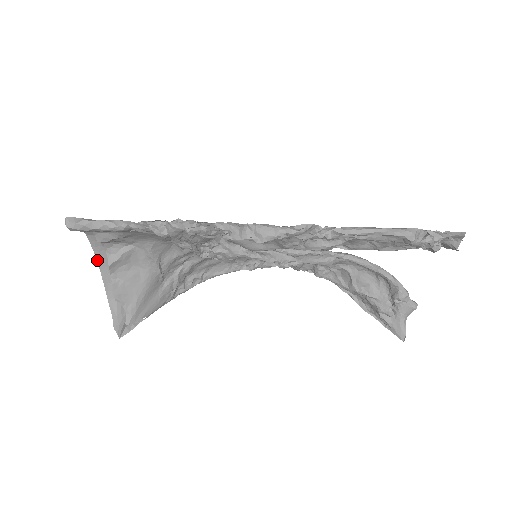
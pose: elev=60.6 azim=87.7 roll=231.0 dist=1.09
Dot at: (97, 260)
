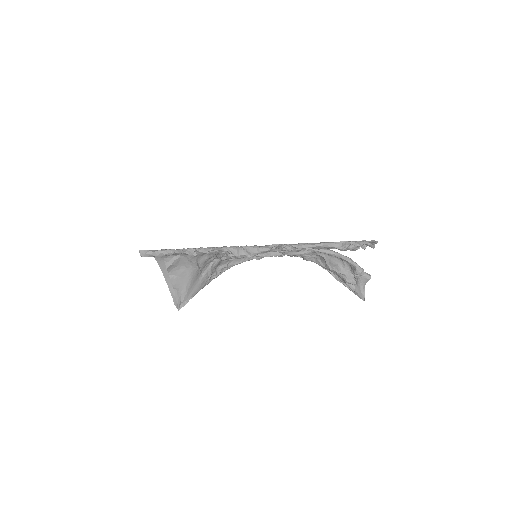
Dot at: (159, 266)
